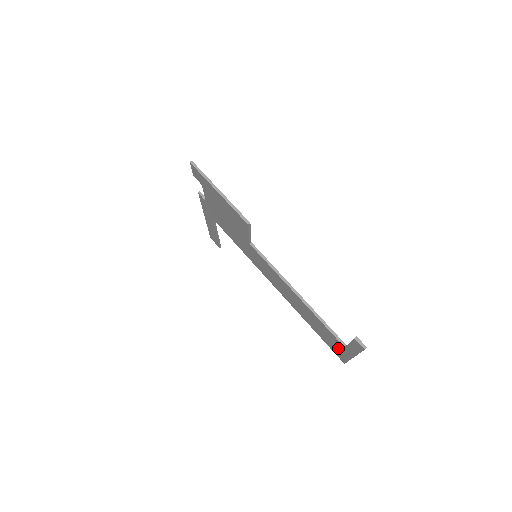
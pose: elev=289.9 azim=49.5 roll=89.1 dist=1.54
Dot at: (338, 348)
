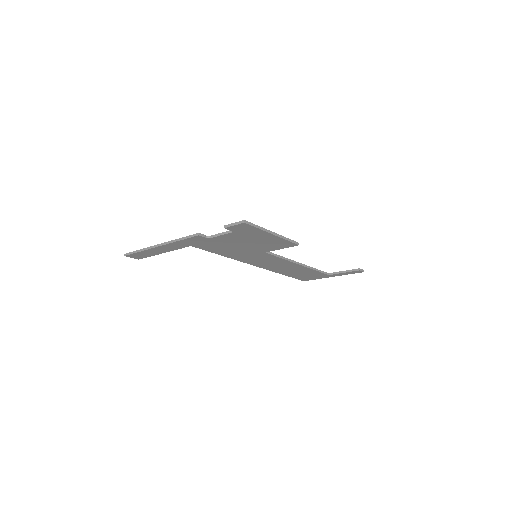
Dot at: (314, 277)
